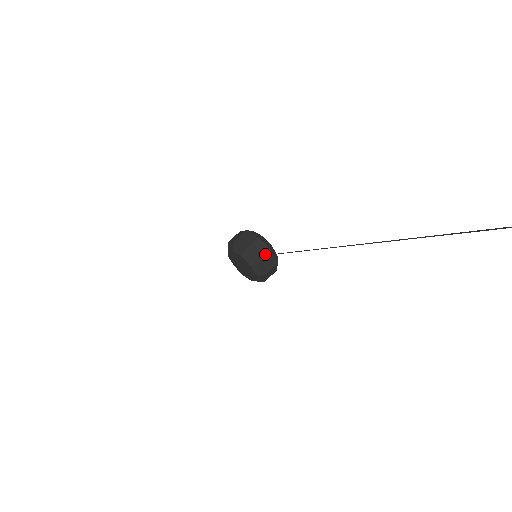
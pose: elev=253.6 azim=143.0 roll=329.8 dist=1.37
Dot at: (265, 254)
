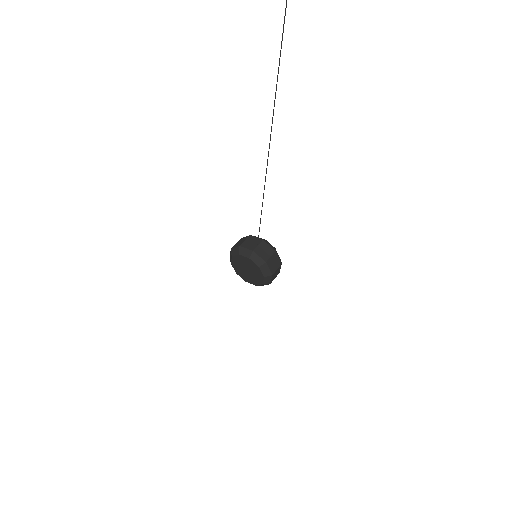
Dot at: (258, 244)
